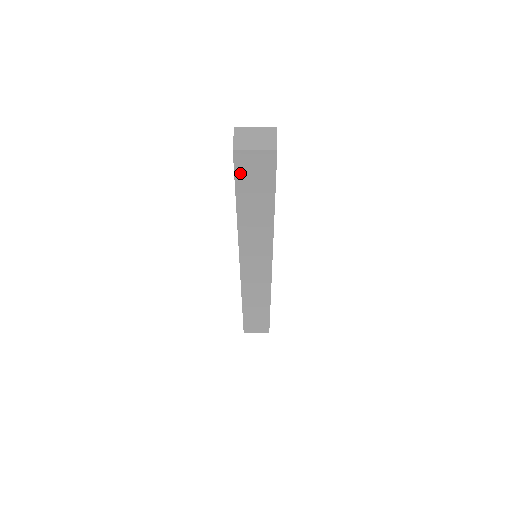
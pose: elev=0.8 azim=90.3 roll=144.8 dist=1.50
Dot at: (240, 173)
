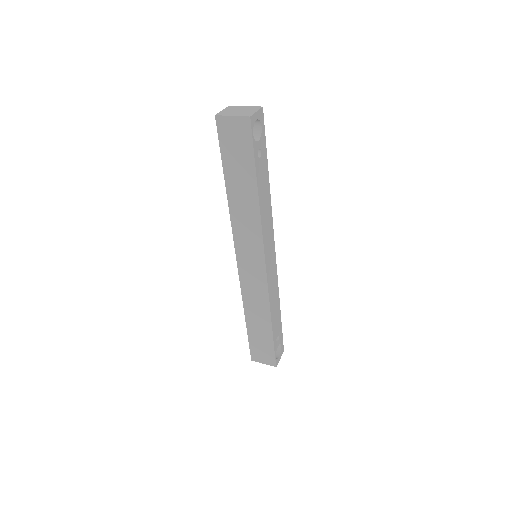
Dot at: (224, 142)
